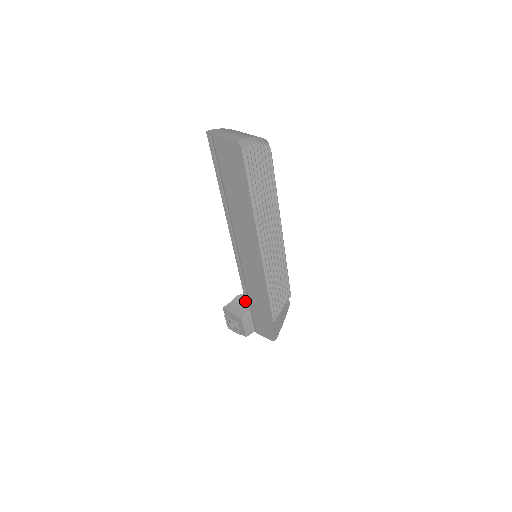
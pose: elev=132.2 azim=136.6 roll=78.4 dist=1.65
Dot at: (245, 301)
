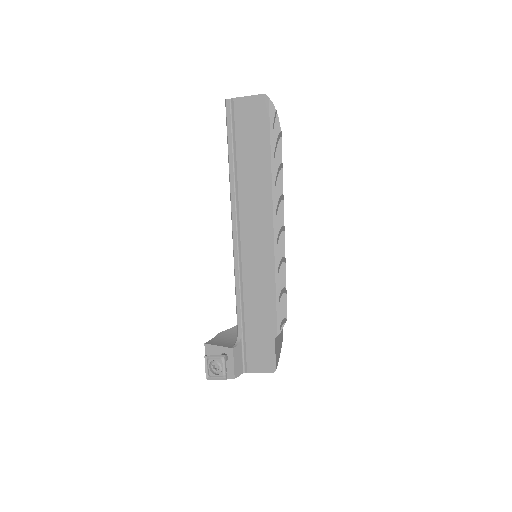
Dot at: (237, 323)
